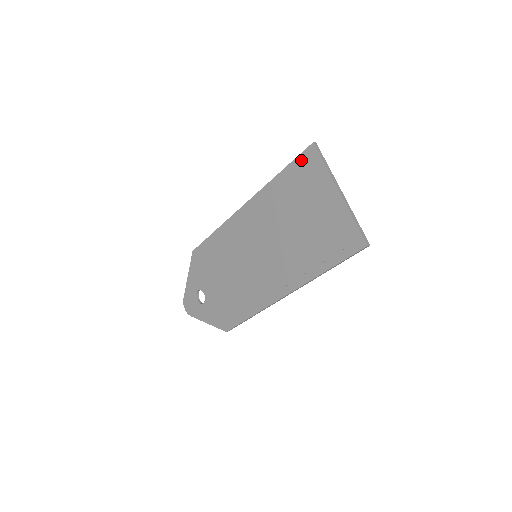
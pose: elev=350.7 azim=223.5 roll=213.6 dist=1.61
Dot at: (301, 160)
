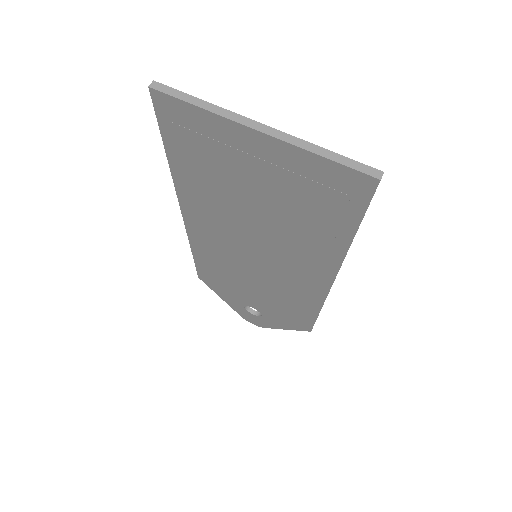
Dot at: (166, 123)
